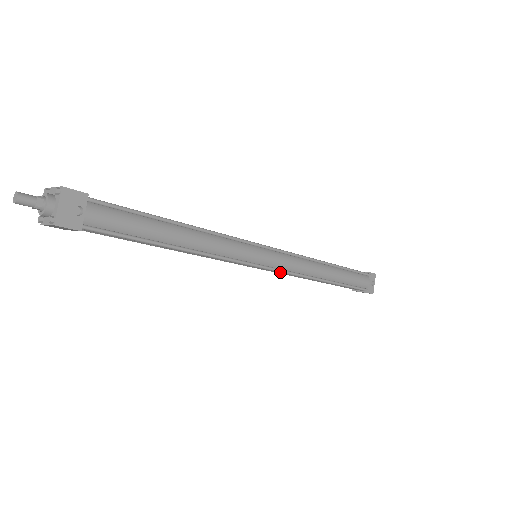
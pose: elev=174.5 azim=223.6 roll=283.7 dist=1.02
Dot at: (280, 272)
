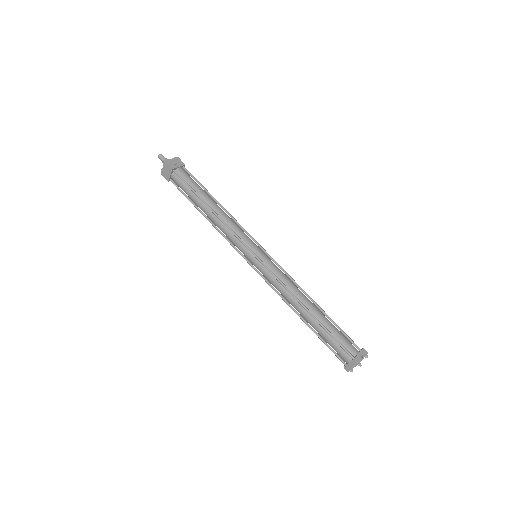
Dot at: (267, 269)
